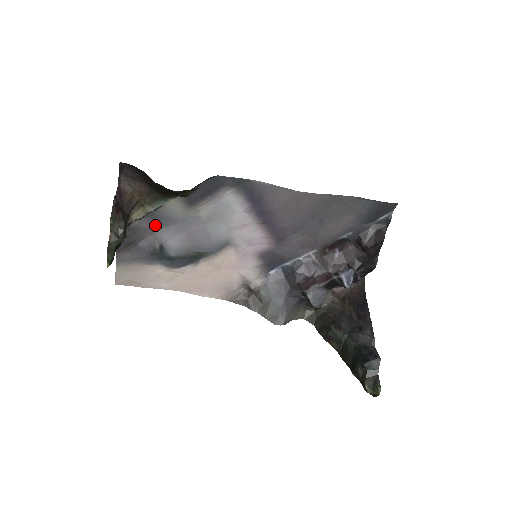
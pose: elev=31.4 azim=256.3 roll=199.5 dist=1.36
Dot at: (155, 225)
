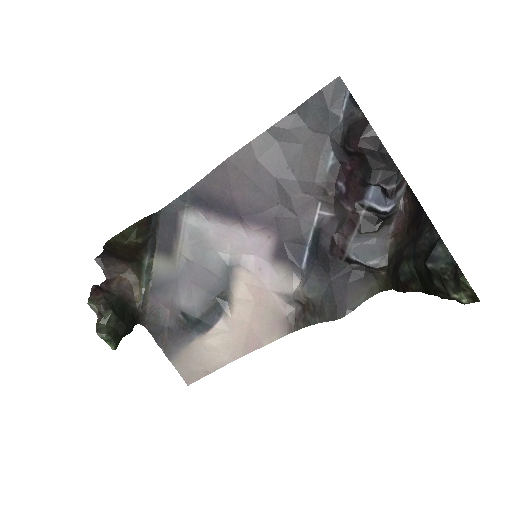
Dot at: (163, 296)
